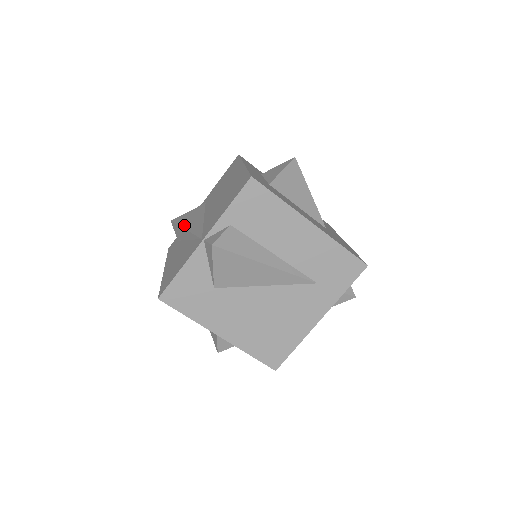
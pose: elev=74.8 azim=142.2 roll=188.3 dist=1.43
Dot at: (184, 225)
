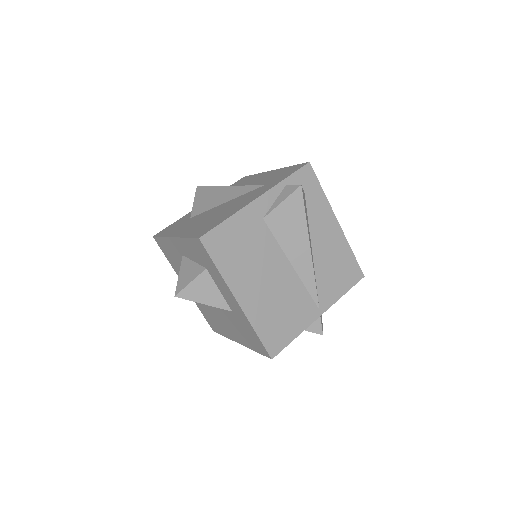
Dot at: occluded
